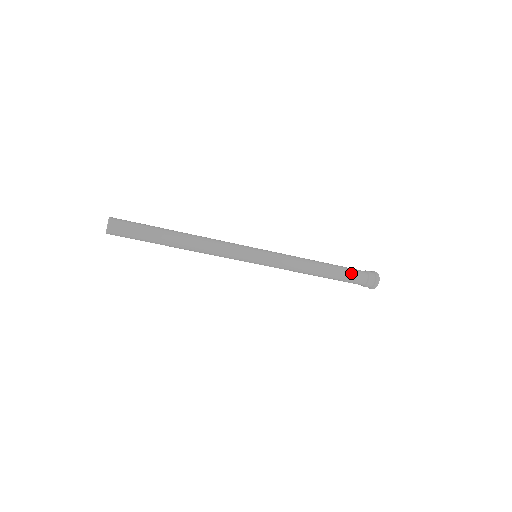
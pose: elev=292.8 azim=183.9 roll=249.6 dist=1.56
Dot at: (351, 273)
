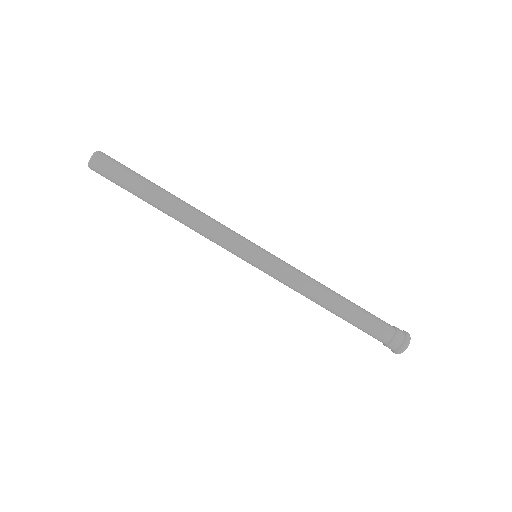
Dot at: (373, 316)
